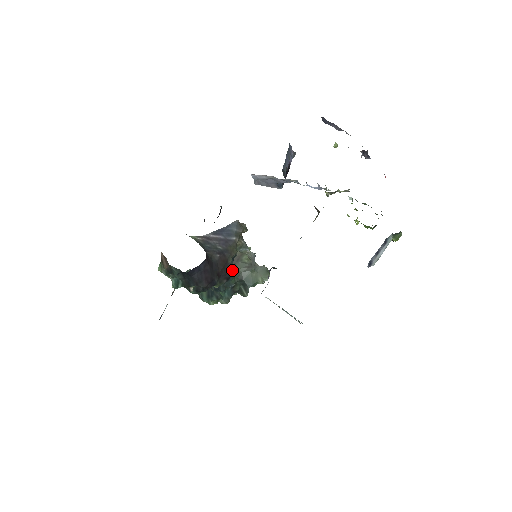
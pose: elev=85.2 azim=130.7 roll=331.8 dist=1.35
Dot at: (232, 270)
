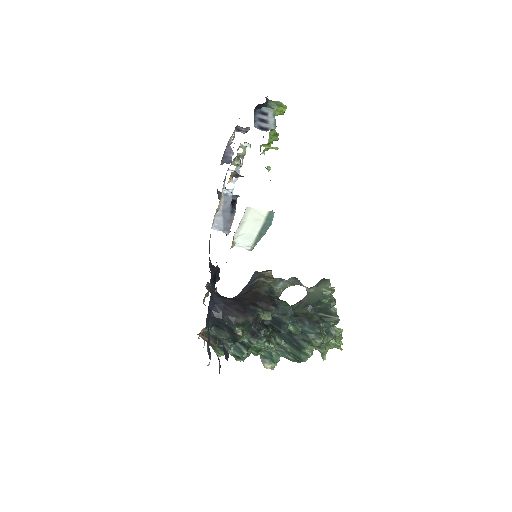
Dot at: (278, 300)
